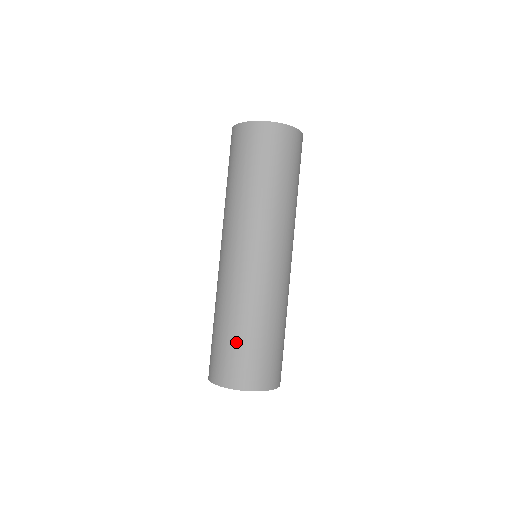
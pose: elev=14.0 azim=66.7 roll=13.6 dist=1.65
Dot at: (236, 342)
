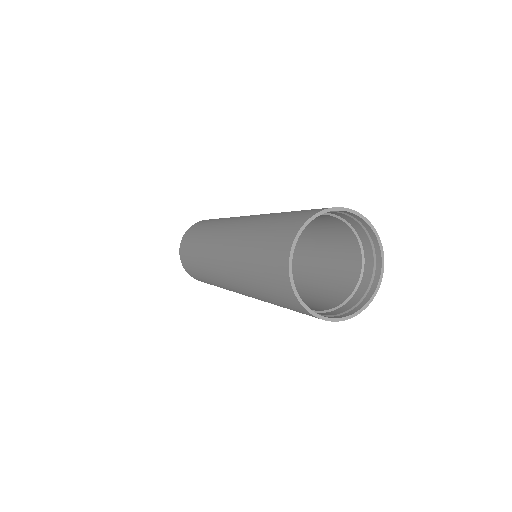
Dot at: occluded
